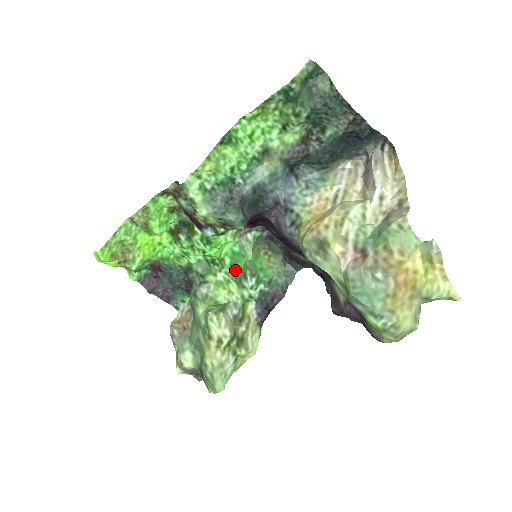
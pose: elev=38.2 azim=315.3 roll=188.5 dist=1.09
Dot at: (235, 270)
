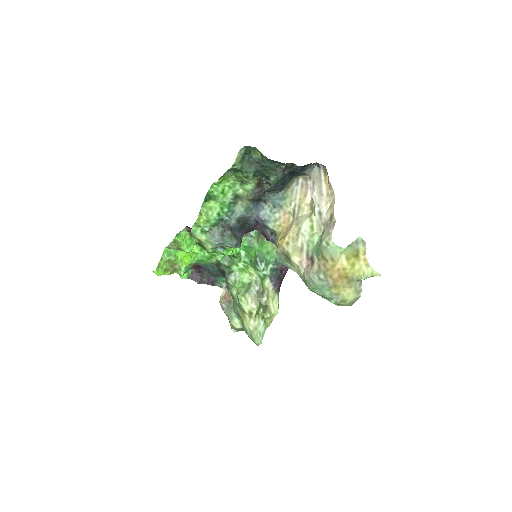
Dot at: (249, 258)
